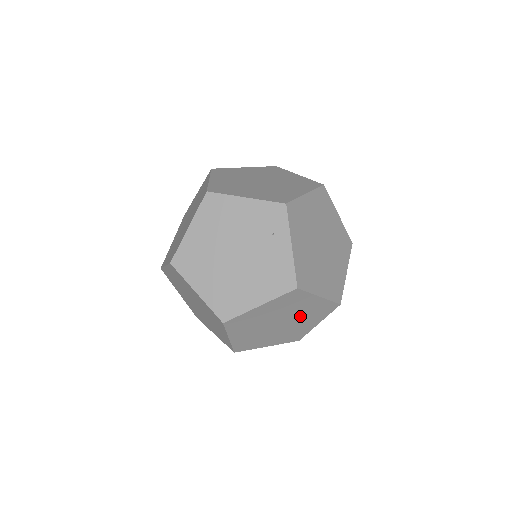
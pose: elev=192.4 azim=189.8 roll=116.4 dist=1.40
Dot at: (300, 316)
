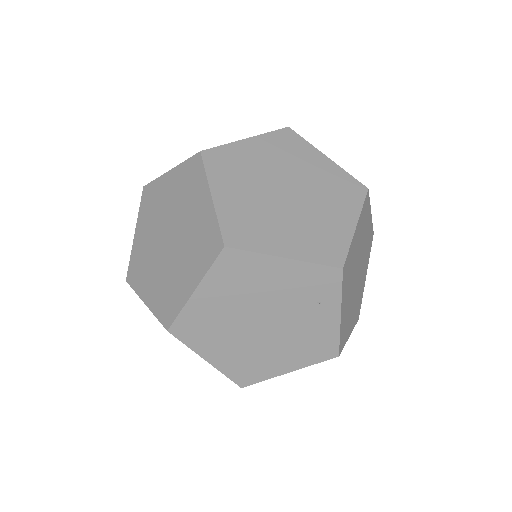
Dot at: occluded
